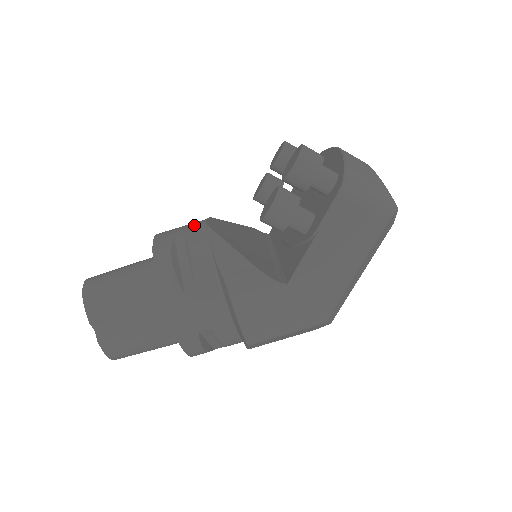
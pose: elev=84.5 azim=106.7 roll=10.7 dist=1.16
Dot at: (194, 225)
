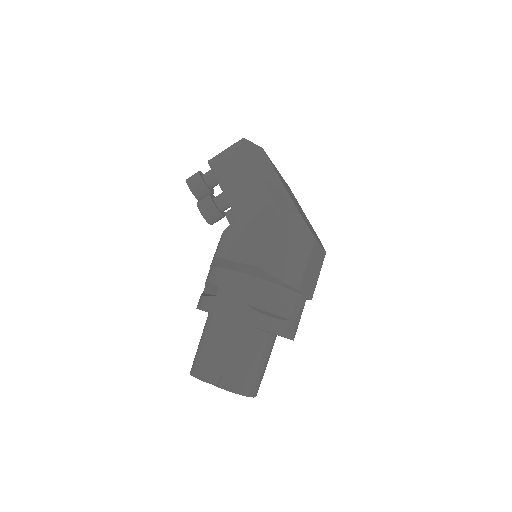
Dot at: occluded
